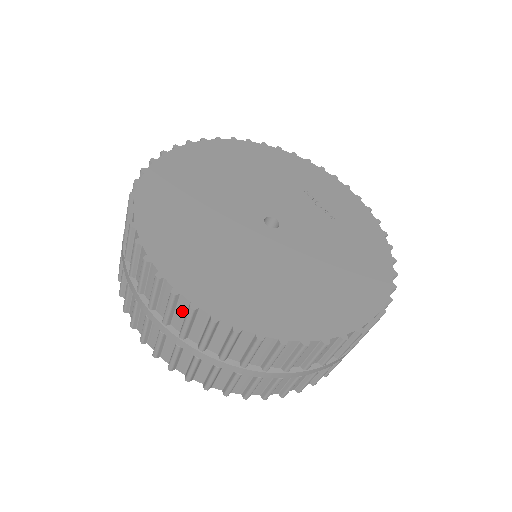
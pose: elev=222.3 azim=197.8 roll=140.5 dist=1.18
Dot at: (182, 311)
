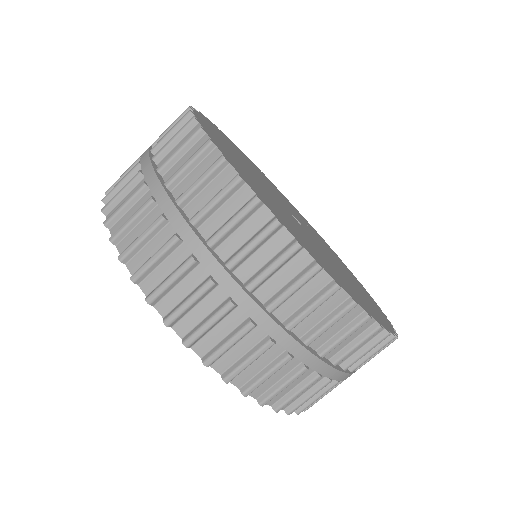
Dot at: (250, 229)
